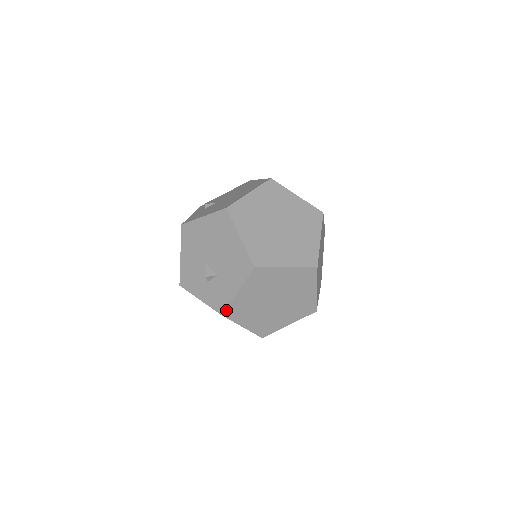
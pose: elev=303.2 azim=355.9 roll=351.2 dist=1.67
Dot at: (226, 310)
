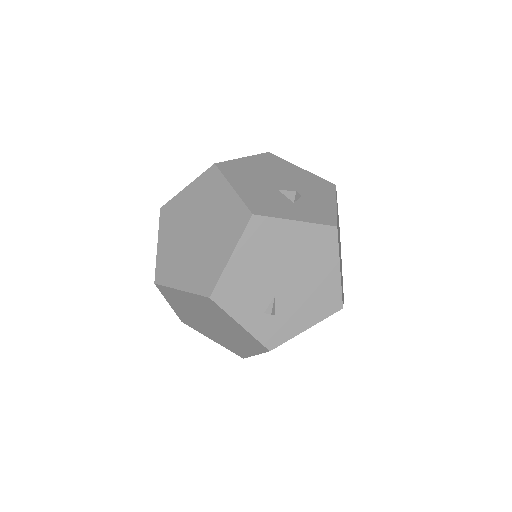
Dot at: (337, 223)
